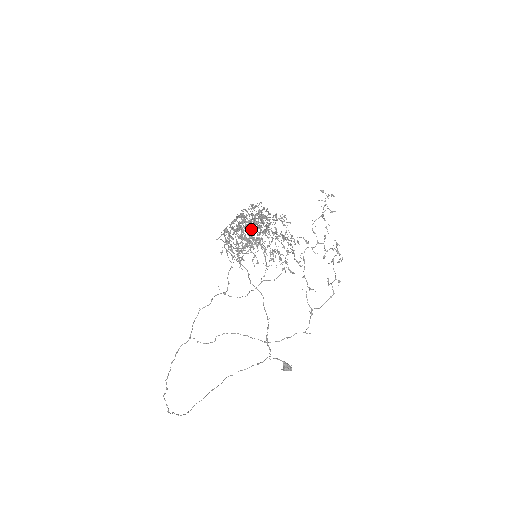
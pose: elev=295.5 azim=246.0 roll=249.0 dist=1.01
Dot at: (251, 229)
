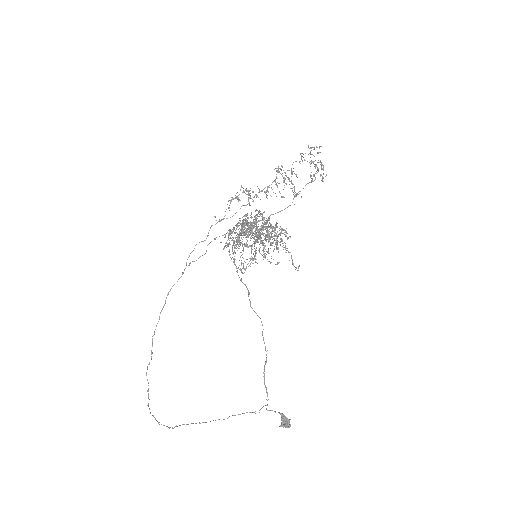
Dot at: occluded
